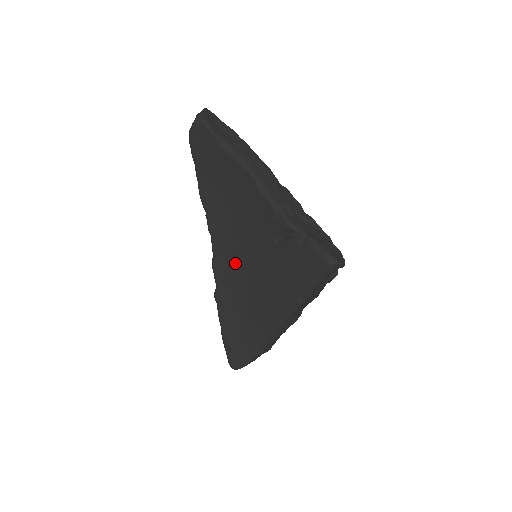
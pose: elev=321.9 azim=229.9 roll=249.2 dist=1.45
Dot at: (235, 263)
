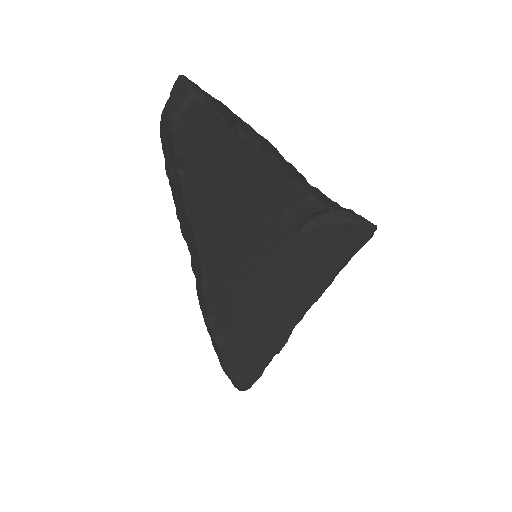
Dot at: (236, 276)
